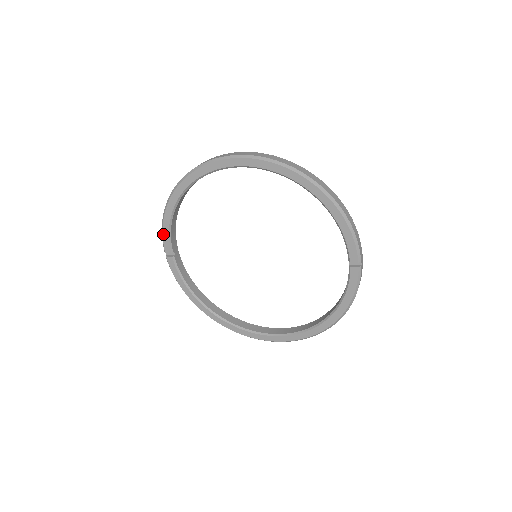
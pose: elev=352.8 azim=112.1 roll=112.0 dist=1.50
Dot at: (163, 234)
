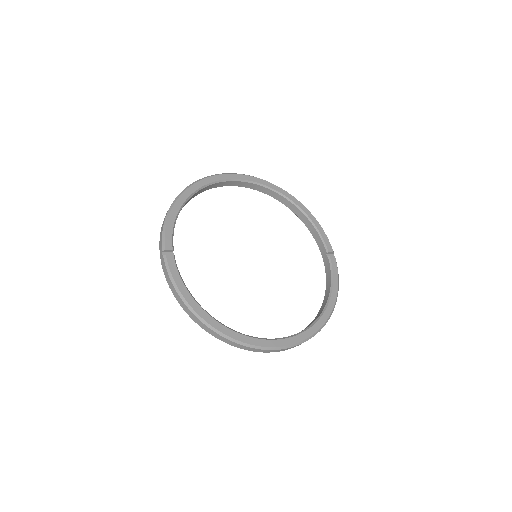
Dot at: (166, 230)
